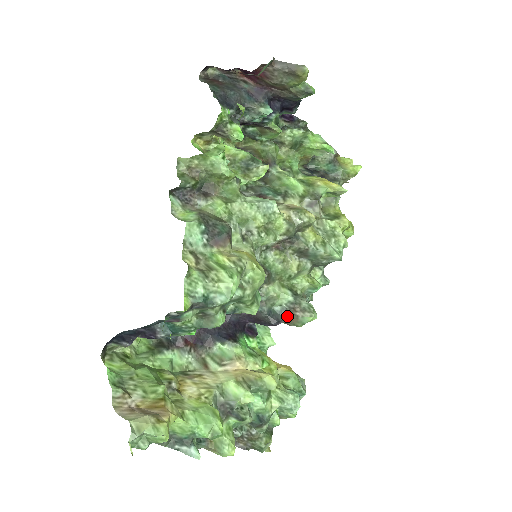
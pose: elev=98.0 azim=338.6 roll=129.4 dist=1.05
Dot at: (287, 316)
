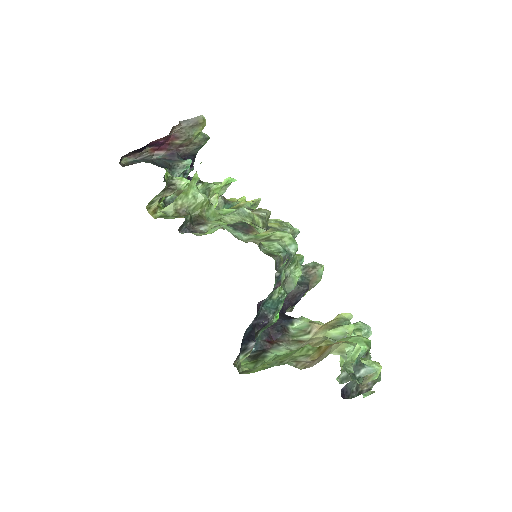
Dot at: (308, 279)
